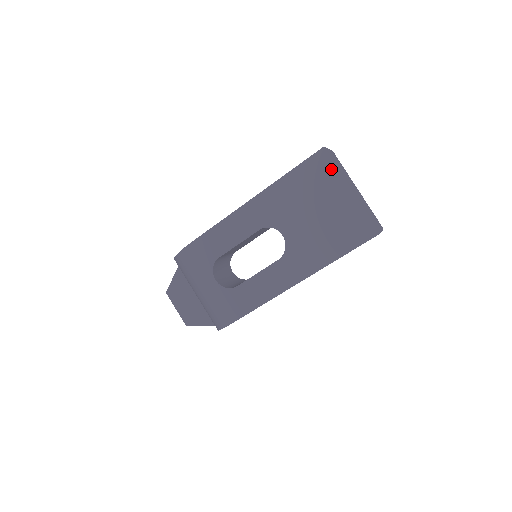
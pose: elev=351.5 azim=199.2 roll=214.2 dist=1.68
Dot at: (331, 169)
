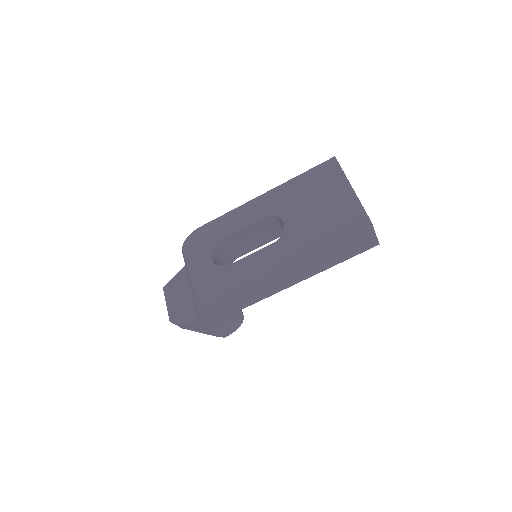
Dot at: (337, 172)
